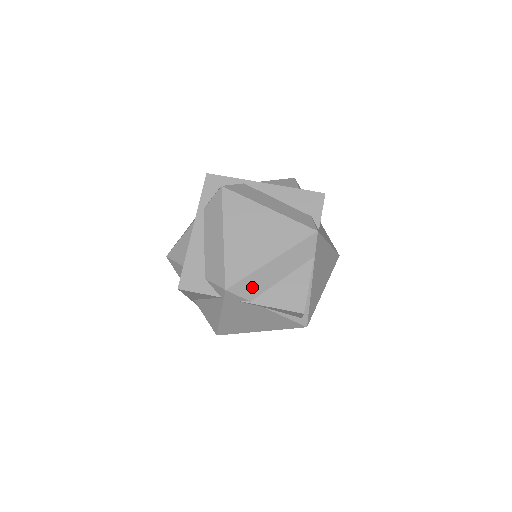
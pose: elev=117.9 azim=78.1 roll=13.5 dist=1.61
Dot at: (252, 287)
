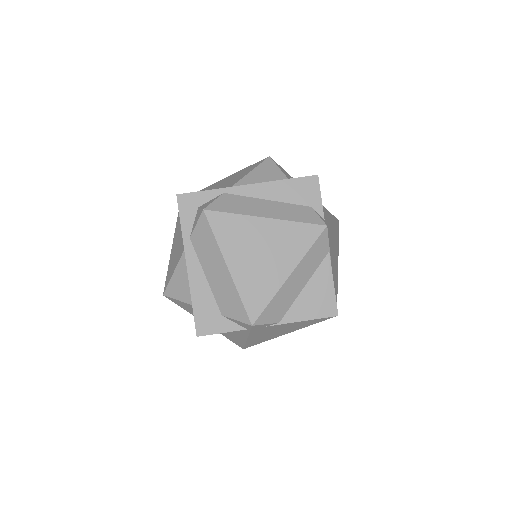
Dot at: (277, 309)
